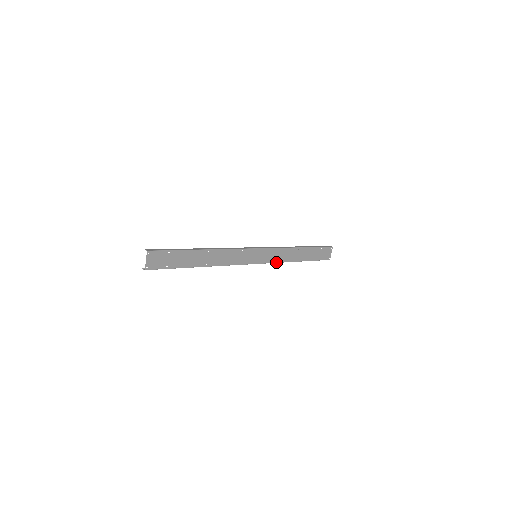
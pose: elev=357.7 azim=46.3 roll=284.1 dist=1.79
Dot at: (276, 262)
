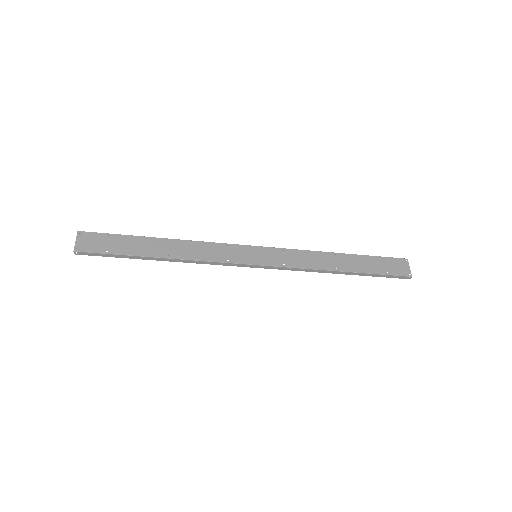
Dot at: (297, 267)
